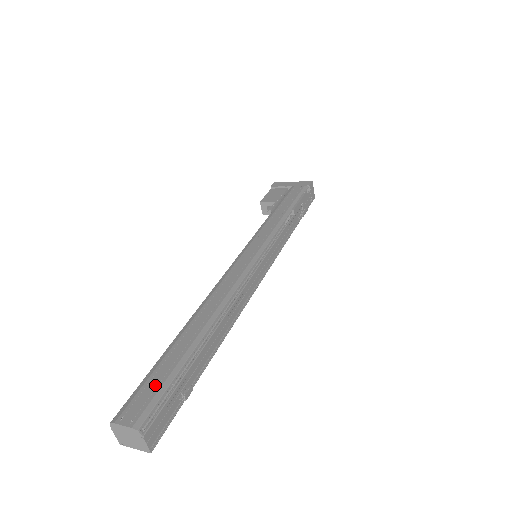
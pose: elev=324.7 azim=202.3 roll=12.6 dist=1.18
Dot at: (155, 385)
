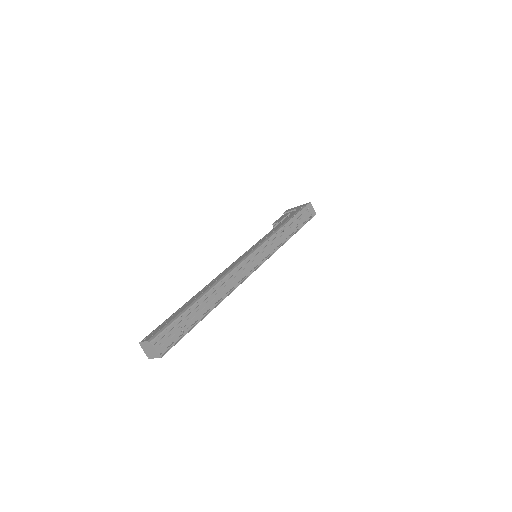
Dot at: (166, 323)
